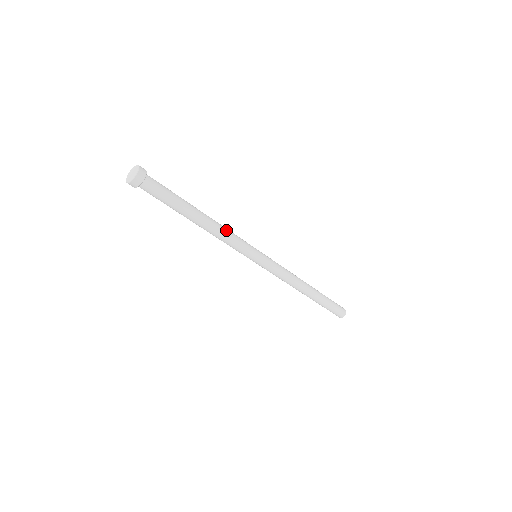
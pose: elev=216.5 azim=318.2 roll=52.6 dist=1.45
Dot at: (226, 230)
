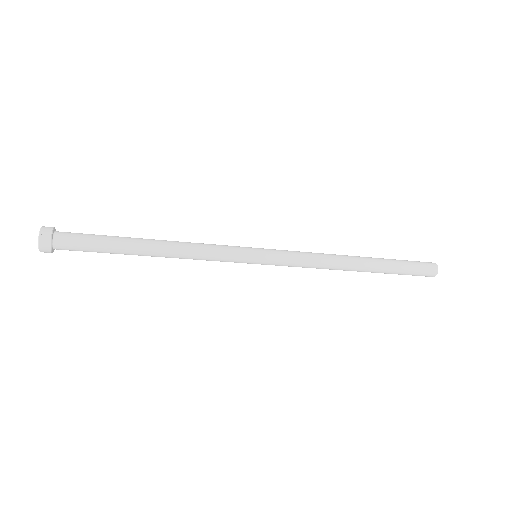
Dot at: (193, 244)
